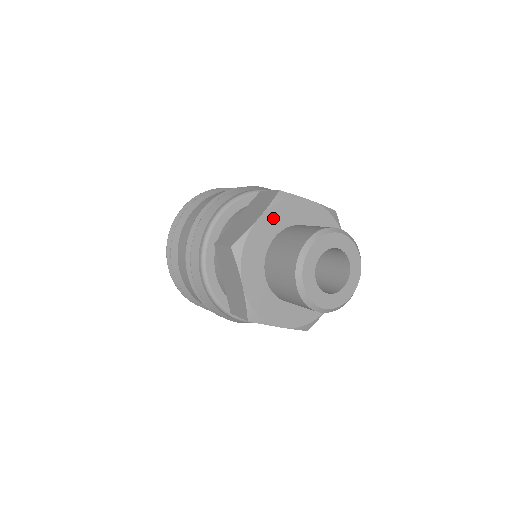
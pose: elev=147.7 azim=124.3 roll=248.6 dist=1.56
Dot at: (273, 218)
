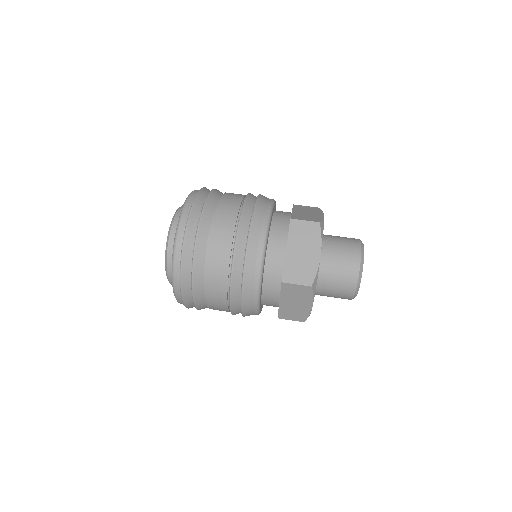
Dot at: occluded
